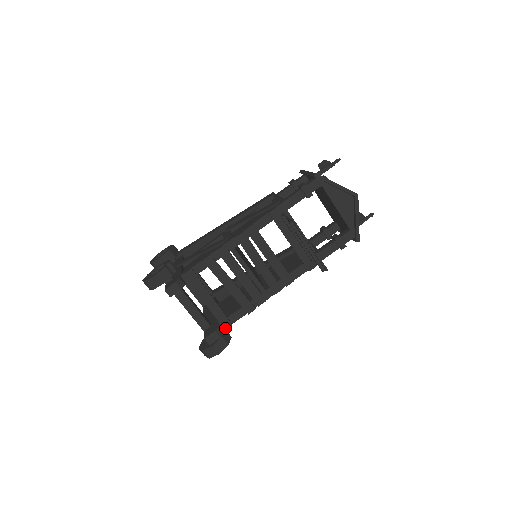
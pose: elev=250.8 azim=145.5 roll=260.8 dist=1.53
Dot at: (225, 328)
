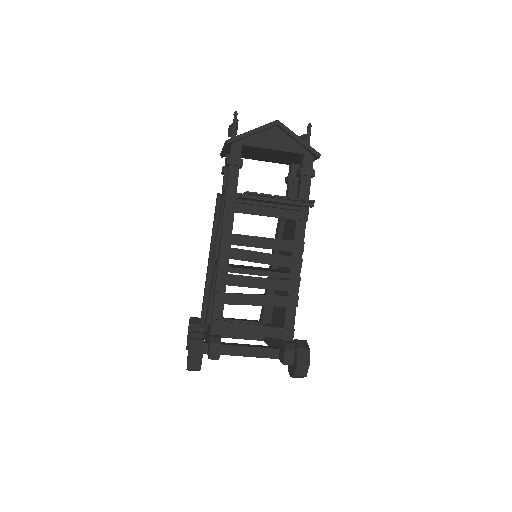
Dot at: (291, 338)
